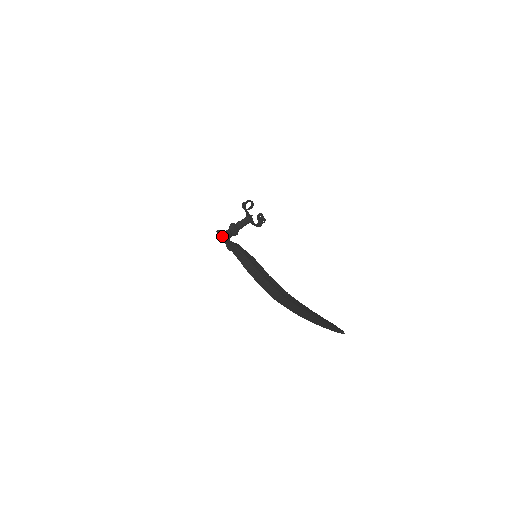
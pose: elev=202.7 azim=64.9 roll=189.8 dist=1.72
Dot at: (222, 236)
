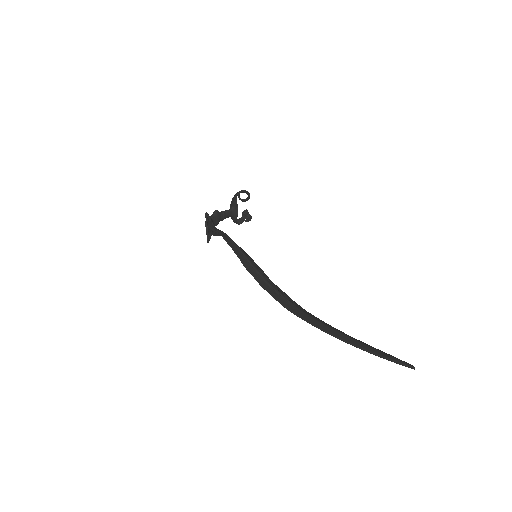
Dot at: (210, 221)
